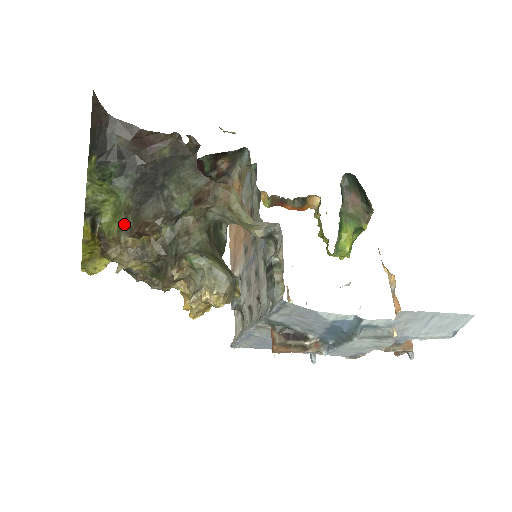
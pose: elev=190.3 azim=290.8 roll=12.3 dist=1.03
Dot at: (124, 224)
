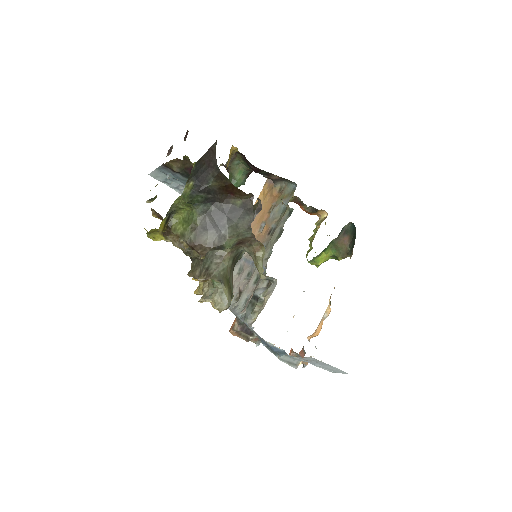
Dot at: (187, 235)
